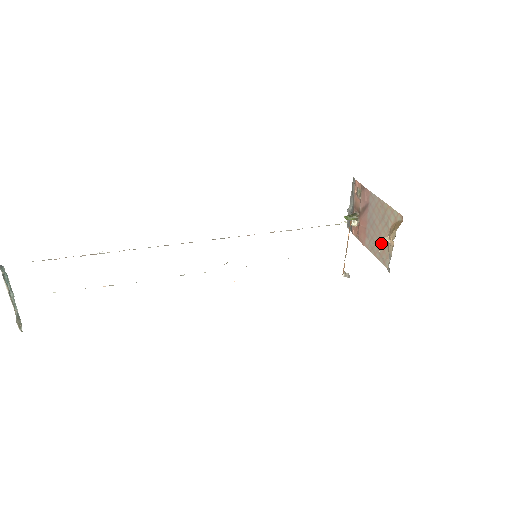
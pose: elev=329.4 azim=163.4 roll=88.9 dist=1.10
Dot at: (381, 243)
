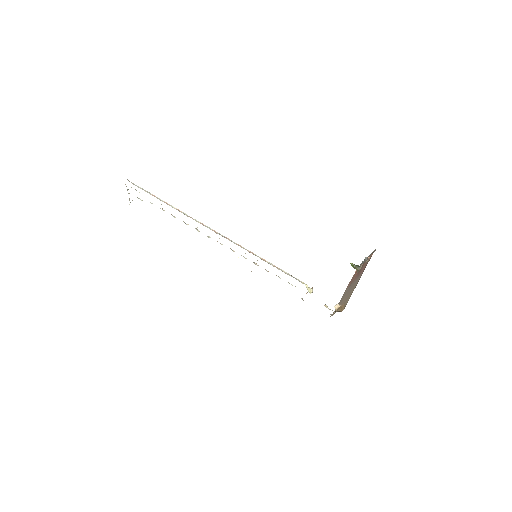
Dot at: (342, 301)
